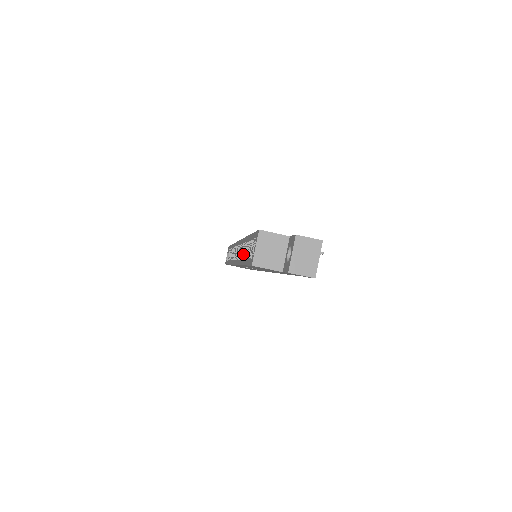
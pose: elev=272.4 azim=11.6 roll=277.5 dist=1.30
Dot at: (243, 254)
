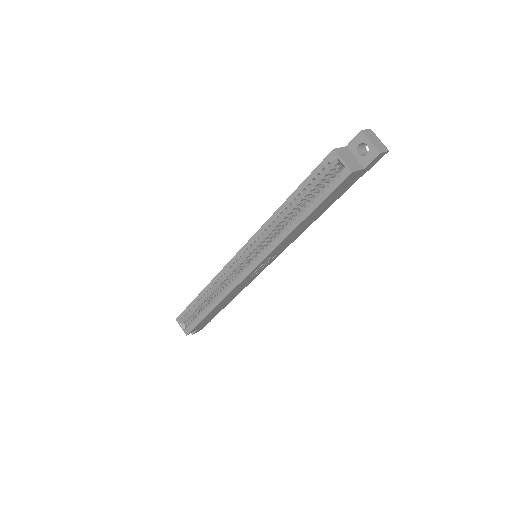
Dot at: (237, 271)
